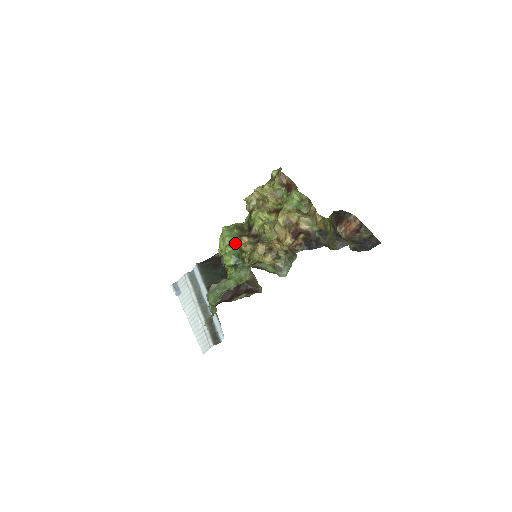
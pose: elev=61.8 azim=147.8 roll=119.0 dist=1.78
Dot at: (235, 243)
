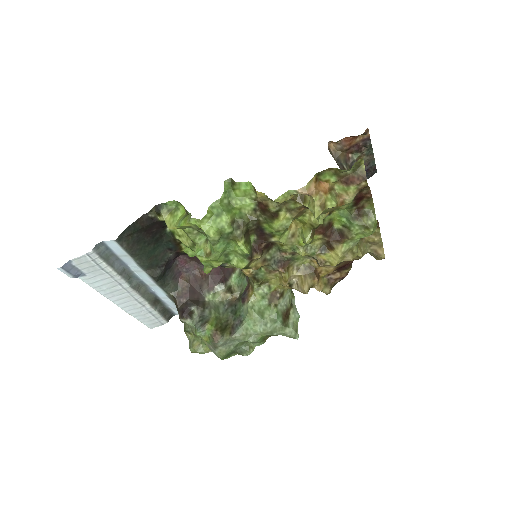
Dot at: occluded
